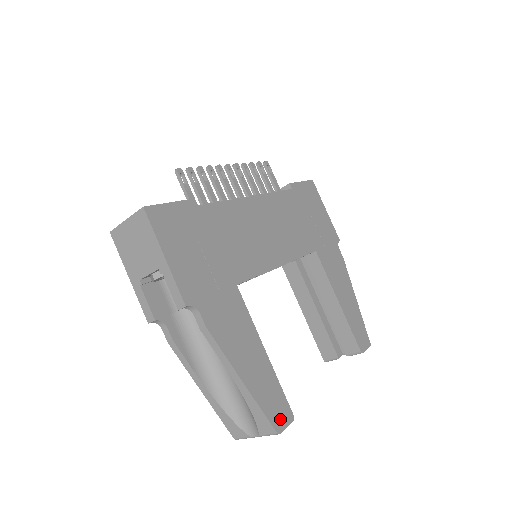
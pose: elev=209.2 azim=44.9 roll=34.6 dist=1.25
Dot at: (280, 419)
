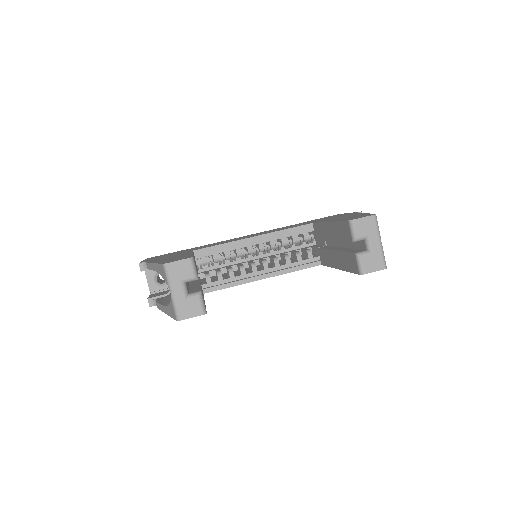
Dot at: occluded
